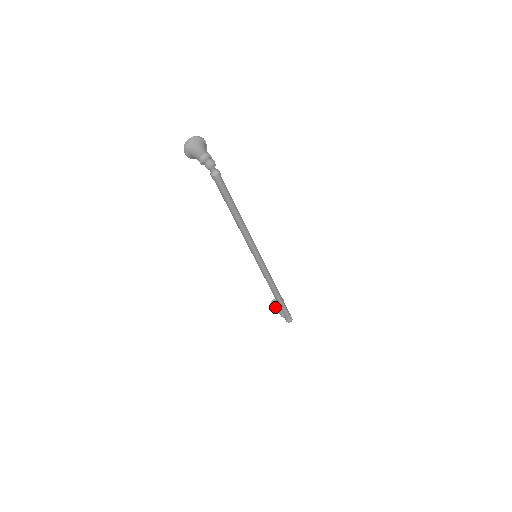
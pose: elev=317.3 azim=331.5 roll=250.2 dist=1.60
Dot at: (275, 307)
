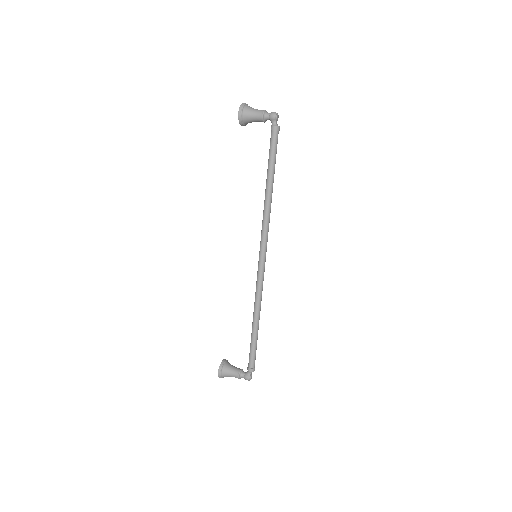
Dot at: (227, 368)
